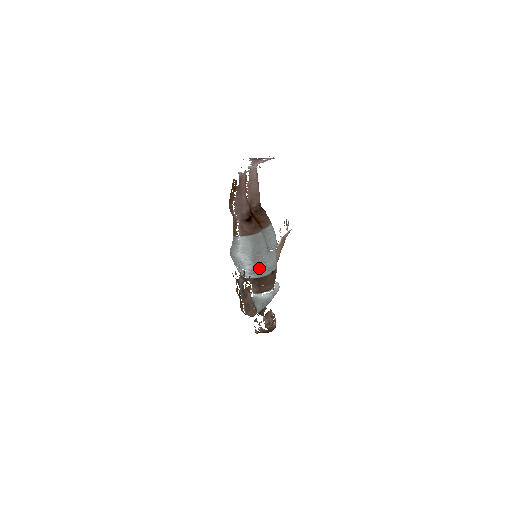
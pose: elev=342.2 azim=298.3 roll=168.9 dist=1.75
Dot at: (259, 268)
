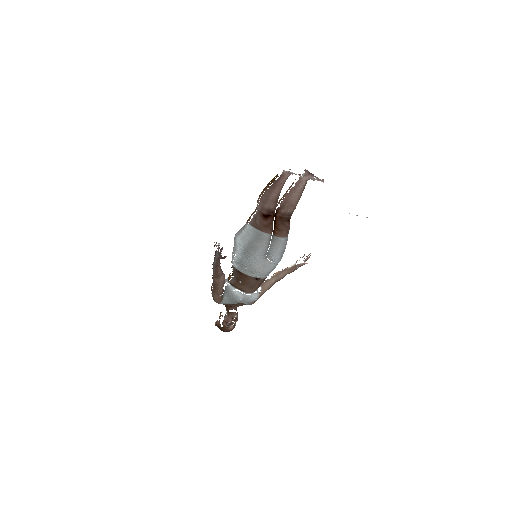
Dot at: (246, 263)
